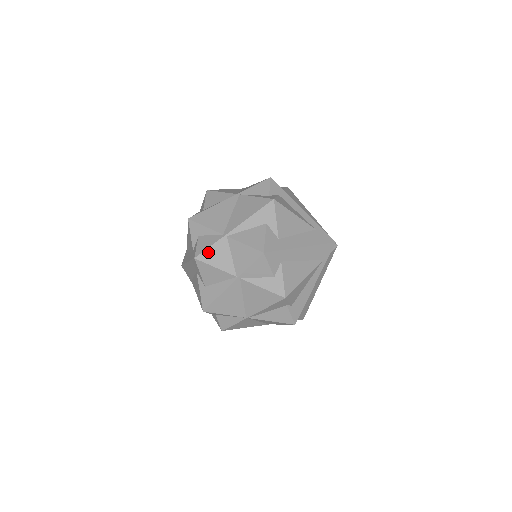
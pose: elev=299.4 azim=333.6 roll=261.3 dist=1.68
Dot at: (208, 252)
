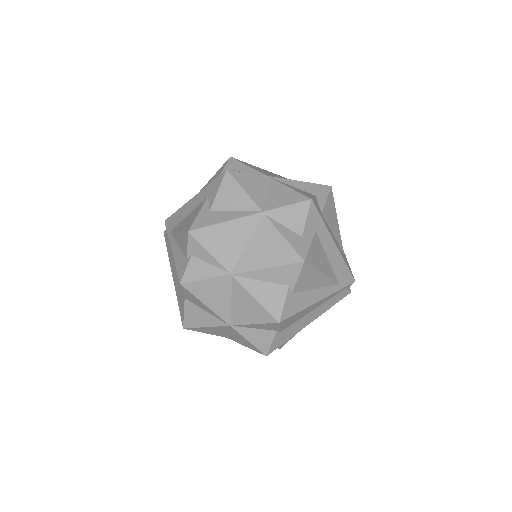
Dot at: (244, 175)
